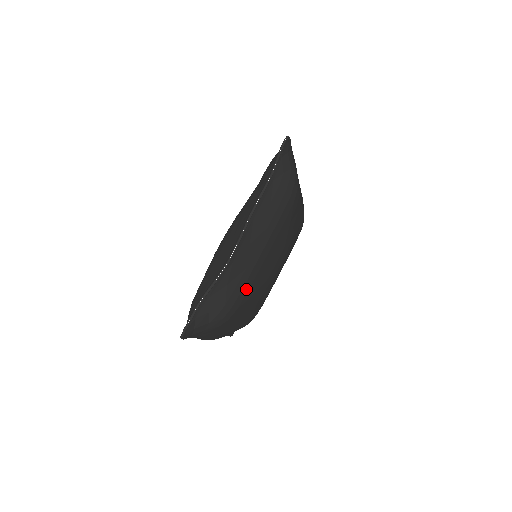
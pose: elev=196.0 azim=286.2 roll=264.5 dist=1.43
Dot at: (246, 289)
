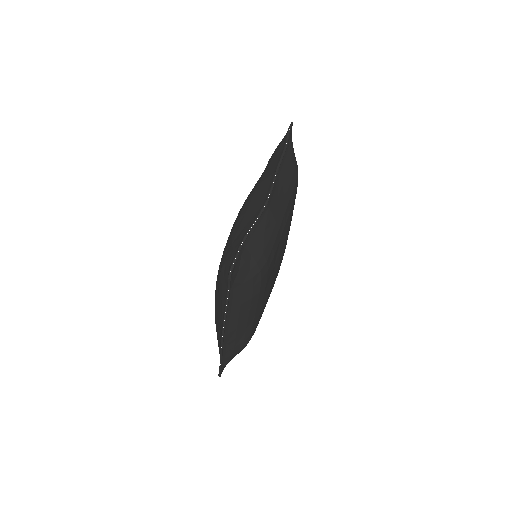
Dot at: (274, 249)
